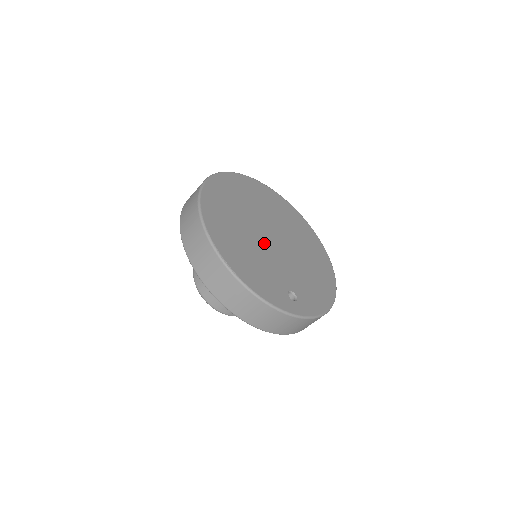
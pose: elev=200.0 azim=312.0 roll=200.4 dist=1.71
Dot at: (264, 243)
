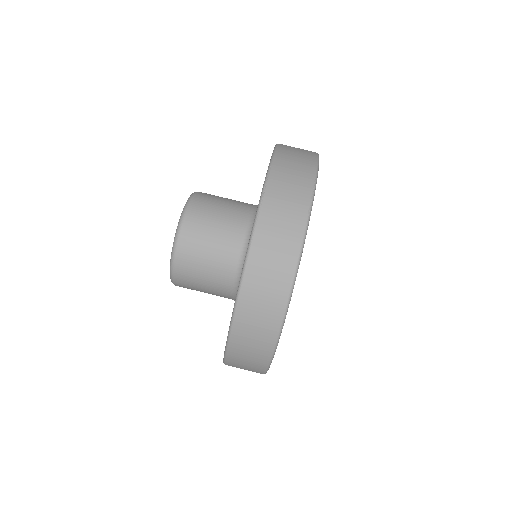
Dot at: occluded
